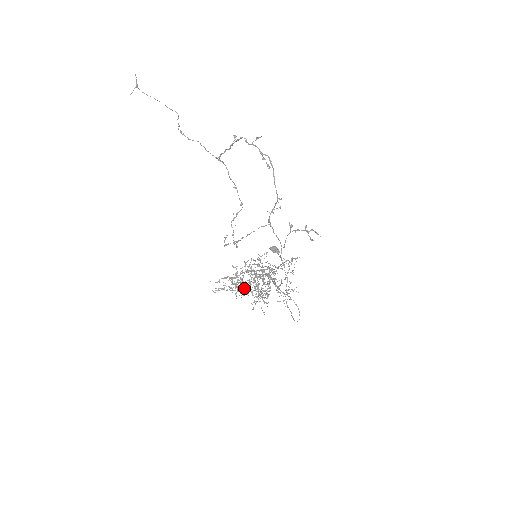
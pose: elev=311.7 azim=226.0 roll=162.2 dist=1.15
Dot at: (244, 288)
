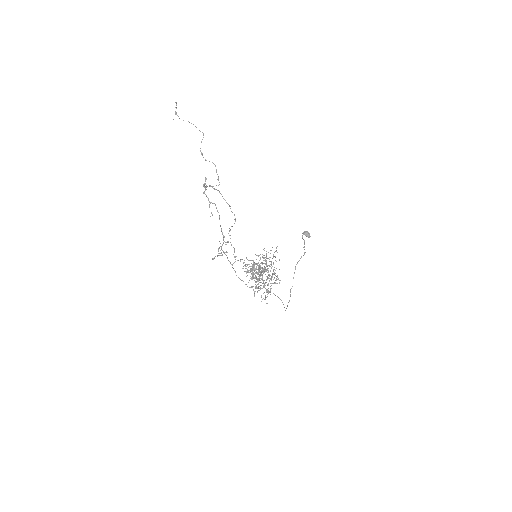
Dot at: occluded
